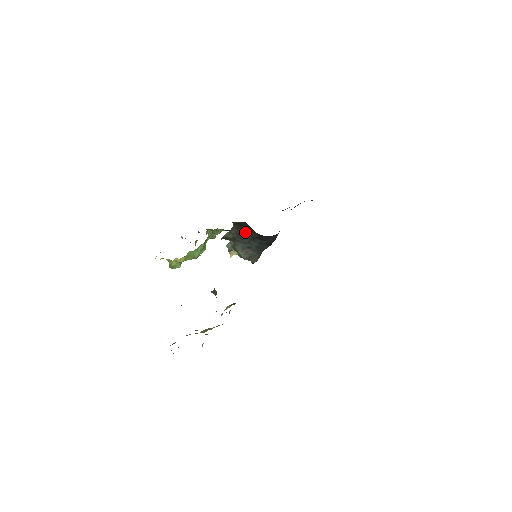
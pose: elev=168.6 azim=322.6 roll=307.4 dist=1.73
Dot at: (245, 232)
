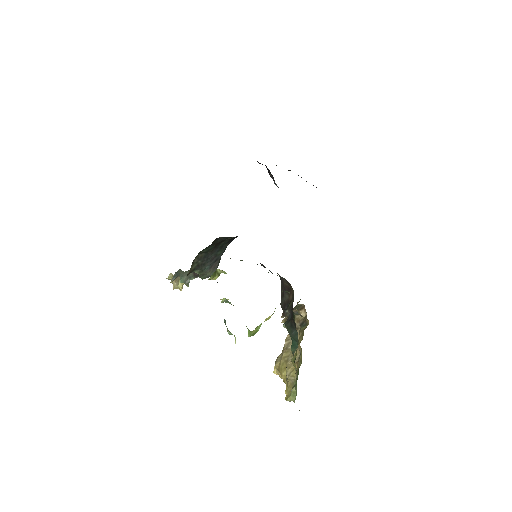
Dot at: (212, 249)
